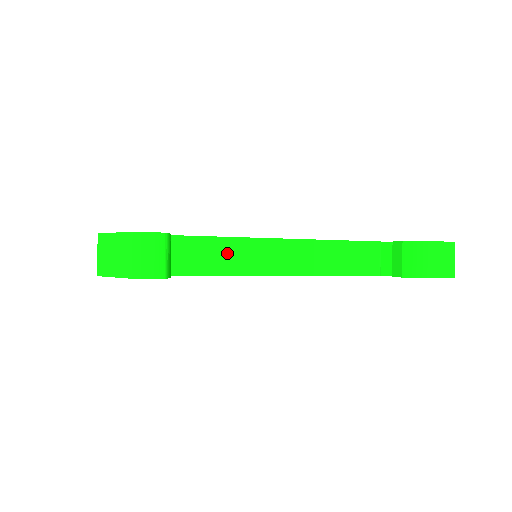
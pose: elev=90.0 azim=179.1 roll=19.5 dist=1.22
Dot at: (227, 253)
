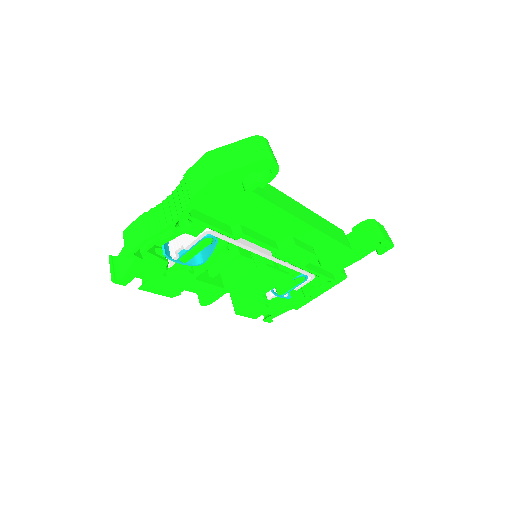
Dot at: (280, 198)
